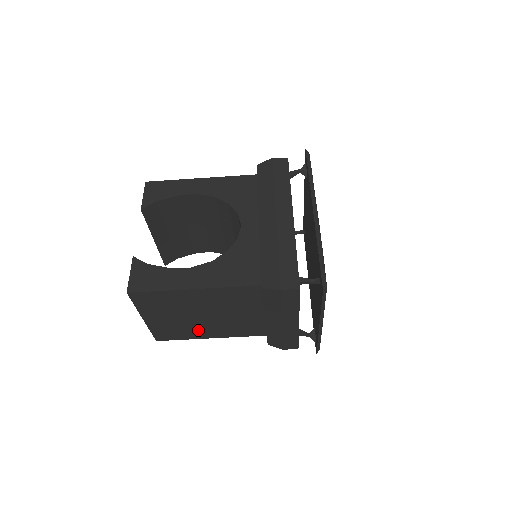
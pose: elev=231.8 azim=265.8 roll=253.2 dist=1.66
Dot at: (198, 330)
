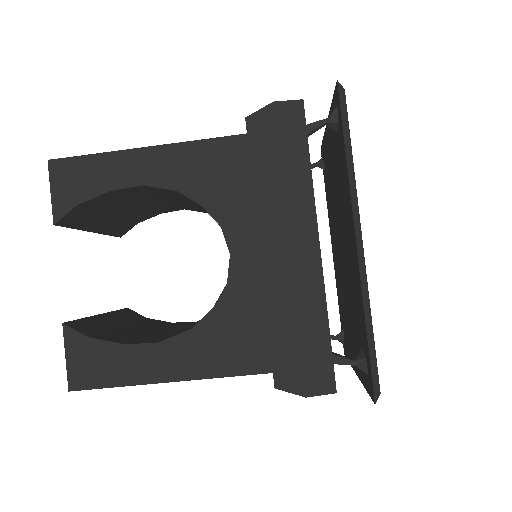
Dot at: occluded
